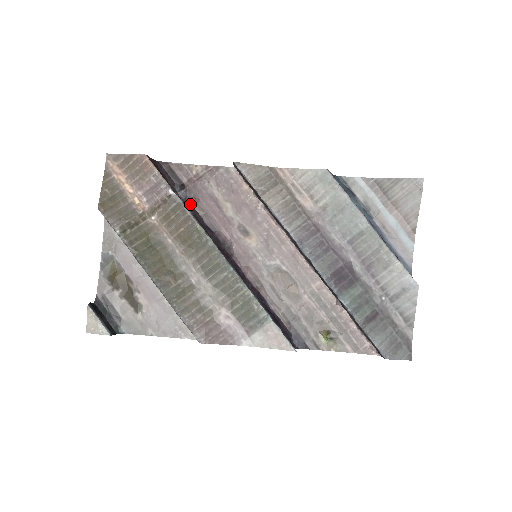
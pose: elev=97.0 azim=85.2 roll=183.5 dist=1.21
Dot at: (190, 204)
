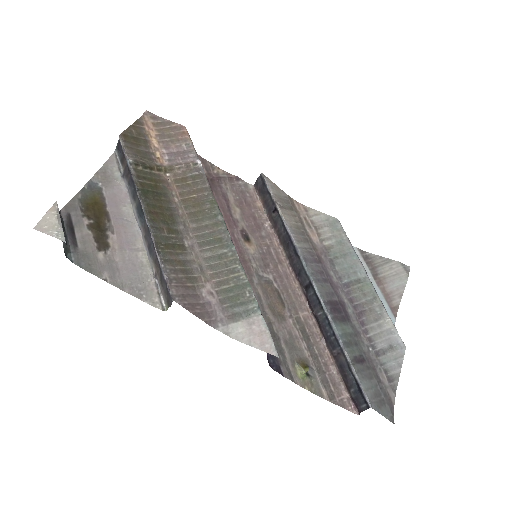
Dot at: occluded
